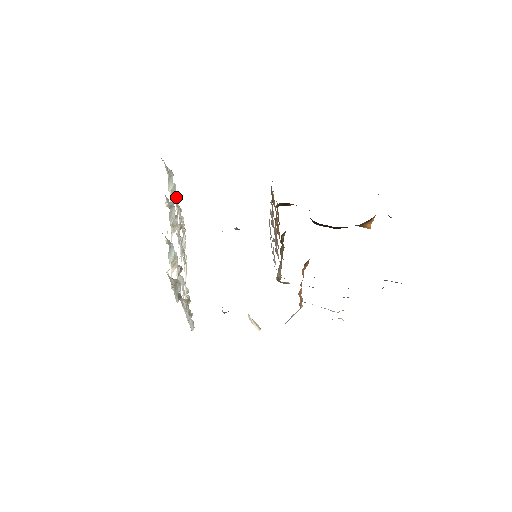
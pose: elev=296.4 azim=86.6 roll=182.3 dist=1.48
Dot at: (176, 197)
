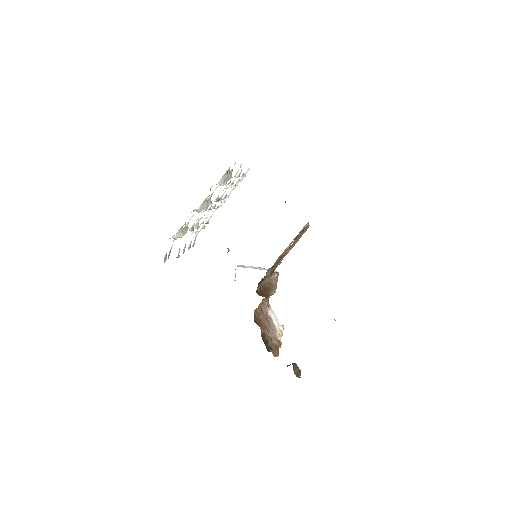
Dot at: occluded
